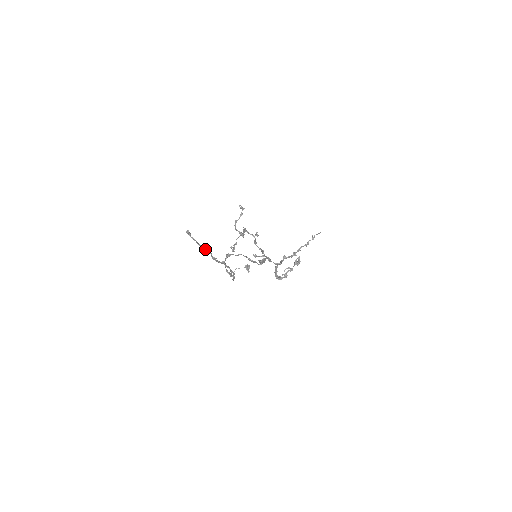
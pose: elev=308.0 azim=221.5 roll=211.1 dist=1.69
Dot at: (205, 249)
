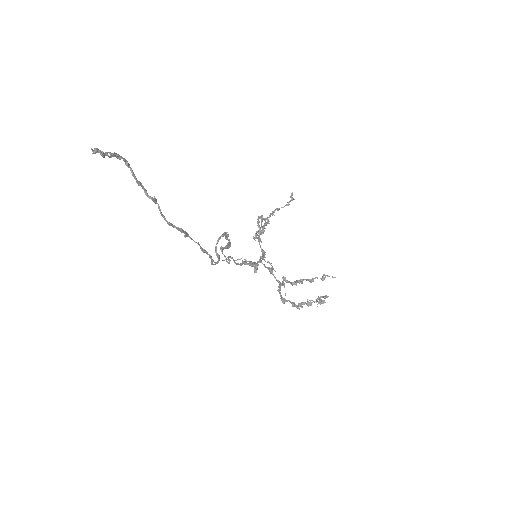
Dot at: (146, 195)
